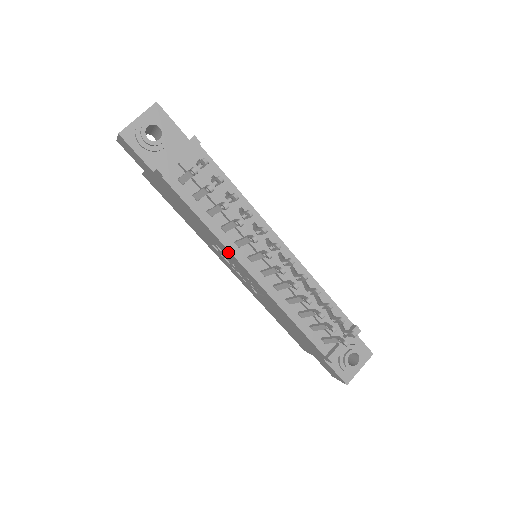
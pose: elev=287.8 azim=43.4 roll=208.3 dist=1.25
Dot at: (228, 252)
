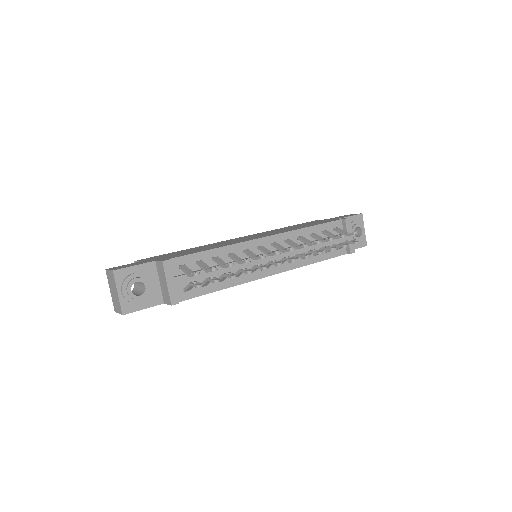
Dot at: occluded
